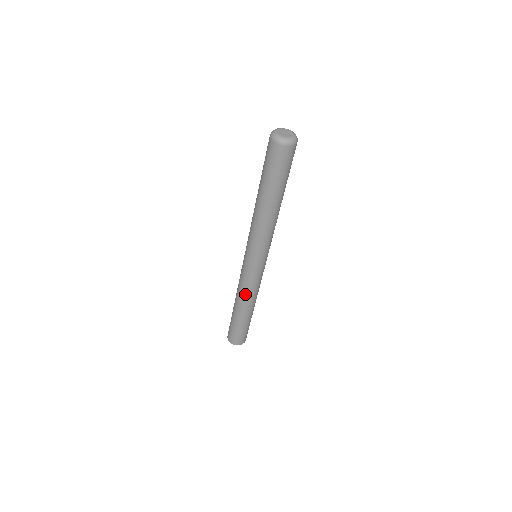
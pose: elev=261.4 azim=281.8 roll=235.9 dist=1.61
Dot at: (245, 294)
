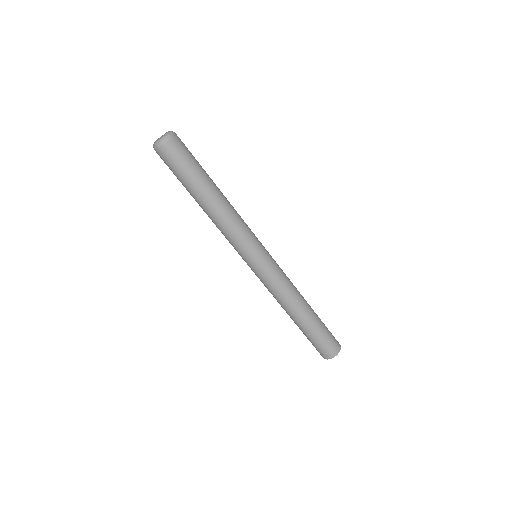
Dot at: (287, 294)
